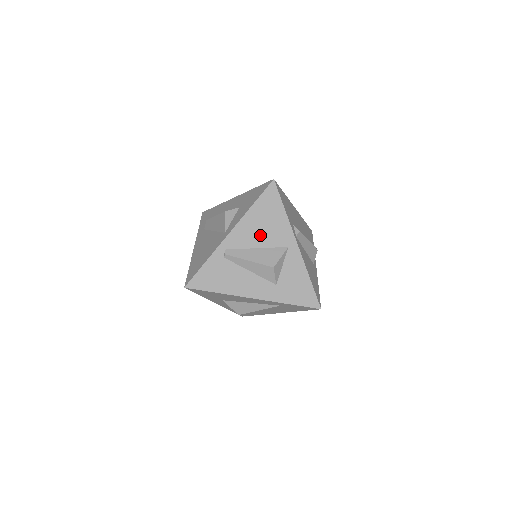
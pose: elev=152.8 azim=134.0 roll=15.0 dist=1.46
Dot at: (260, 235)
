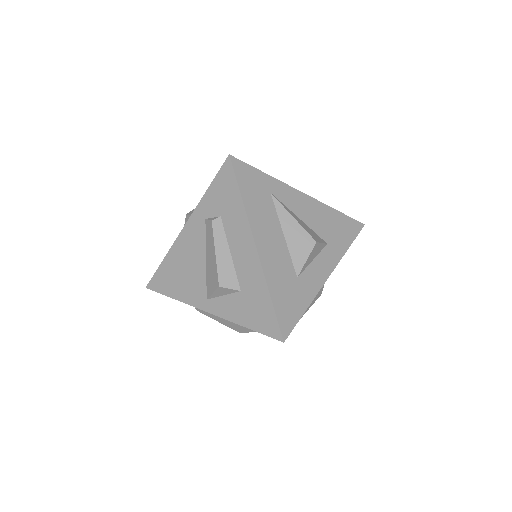
Dot at: occluded
